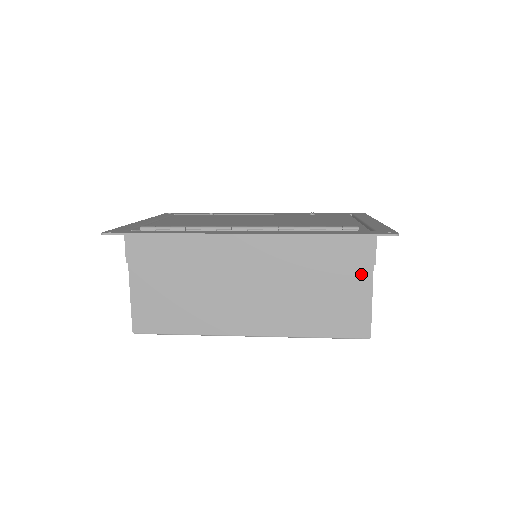
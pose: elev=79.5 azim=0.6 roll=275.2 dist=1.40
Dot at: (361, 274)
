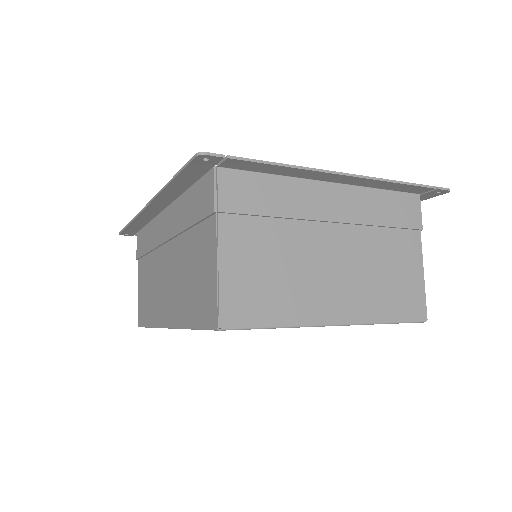
Dot at: (211, 230)
